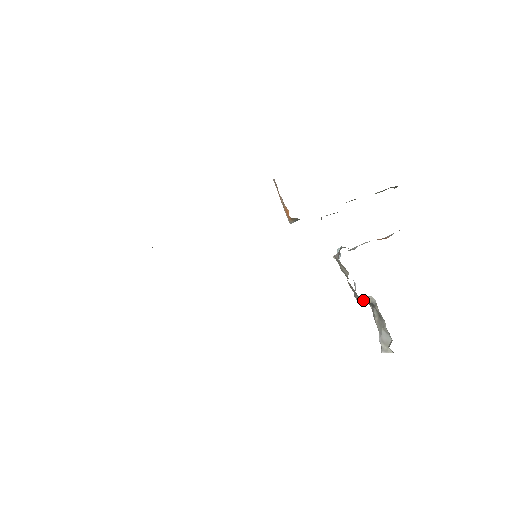
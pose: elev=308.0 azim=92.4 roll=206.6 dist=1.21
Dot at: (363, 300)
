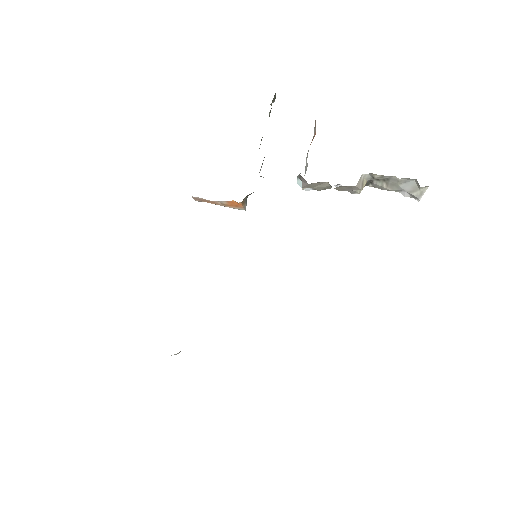
Dot at: (360, 186)
